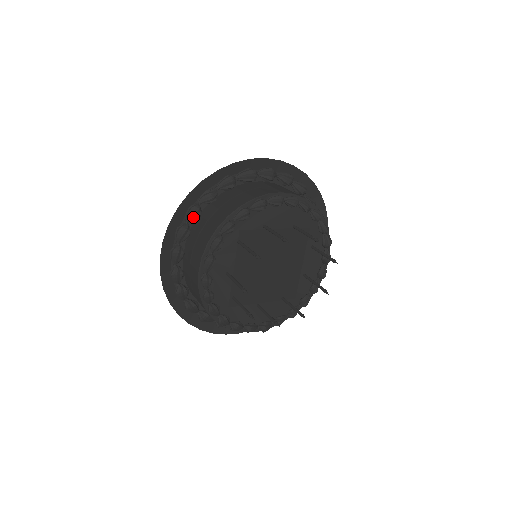
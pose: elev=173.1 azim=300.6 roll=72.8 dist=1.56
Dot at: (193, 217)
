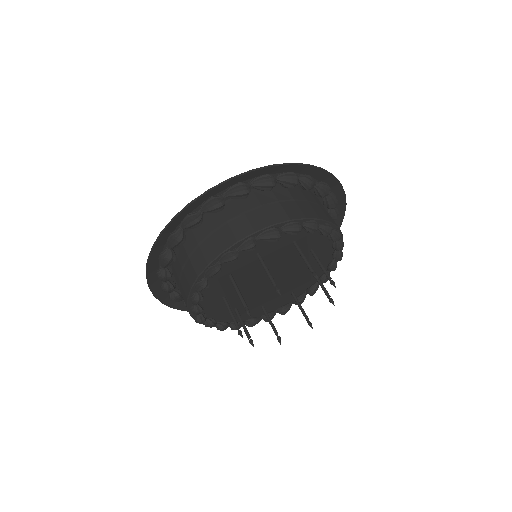
Dot at: (287, 183)
